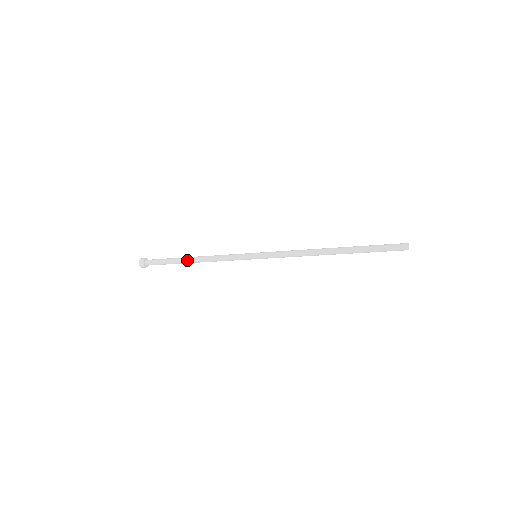
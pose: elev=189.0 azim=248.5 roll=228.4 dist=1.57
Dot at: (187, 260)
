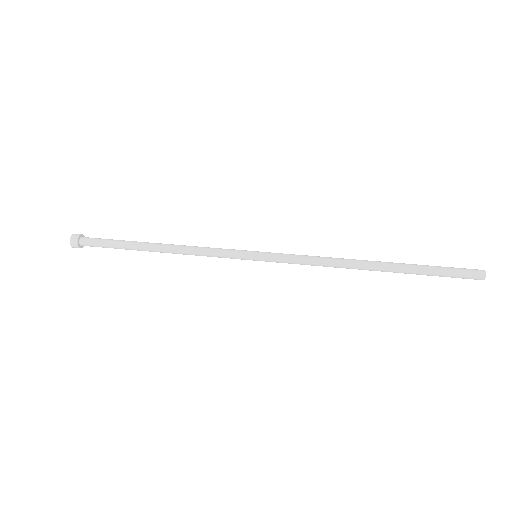
Dot at: (148, 249)
